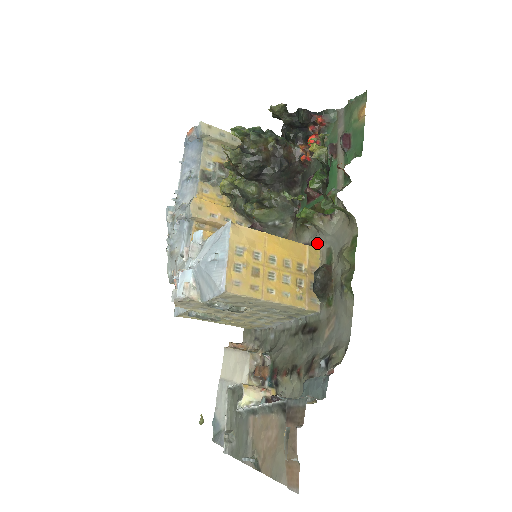
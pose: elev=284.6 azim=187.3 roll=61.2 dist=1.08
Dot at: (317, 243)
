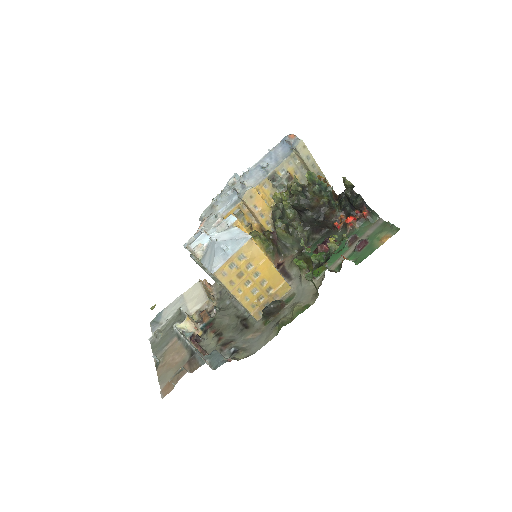
Dot at: (294, 282)
